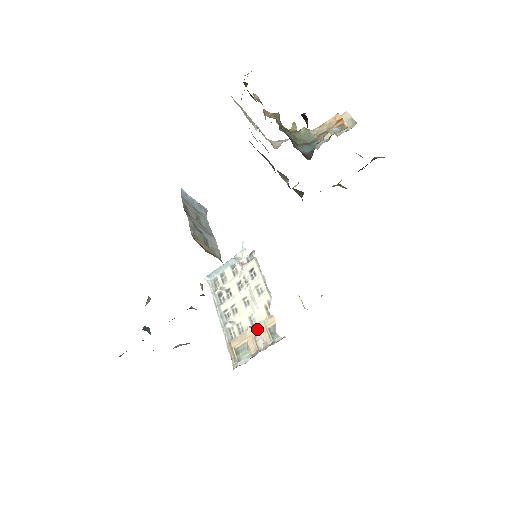
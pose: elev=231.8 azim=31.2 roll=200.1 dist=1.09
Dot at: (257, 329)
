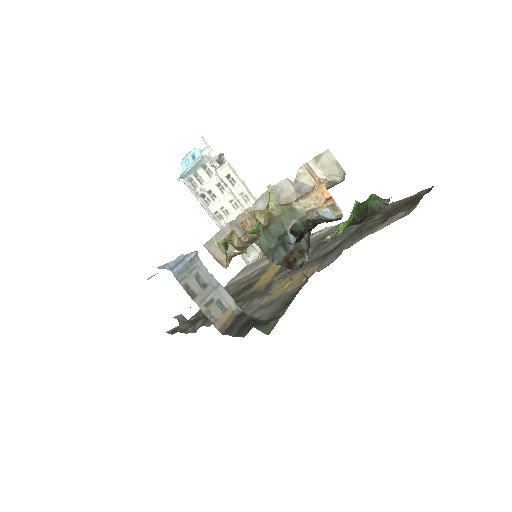
Dot at: occluded
